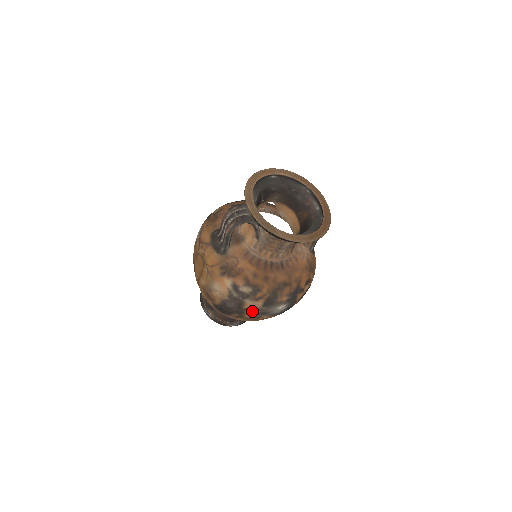
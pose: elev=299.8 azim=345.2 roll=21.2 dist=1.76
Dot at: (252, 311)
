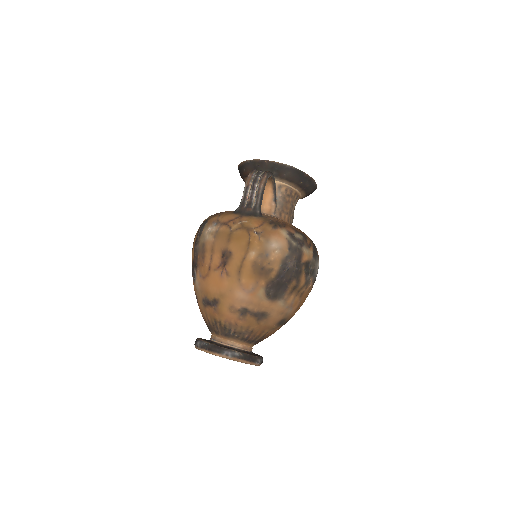
Dot at: (307, 267)
